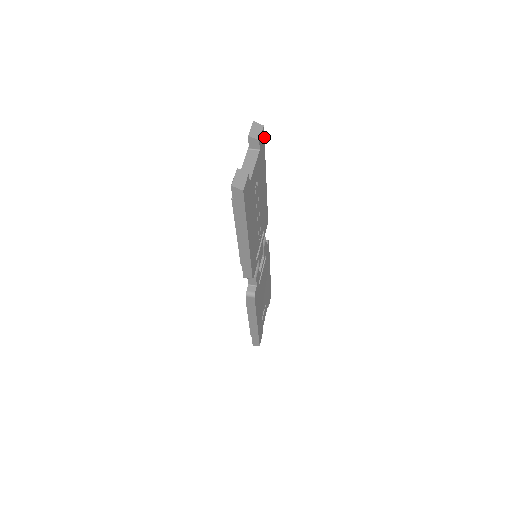
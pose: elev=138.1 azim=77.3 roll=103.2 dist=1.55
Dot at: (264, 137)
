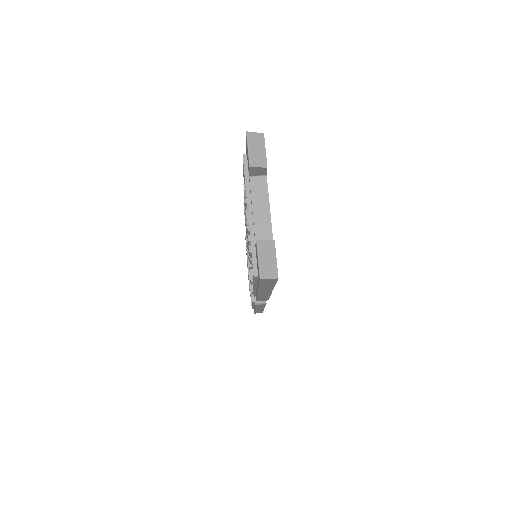
Dot at: occluded
